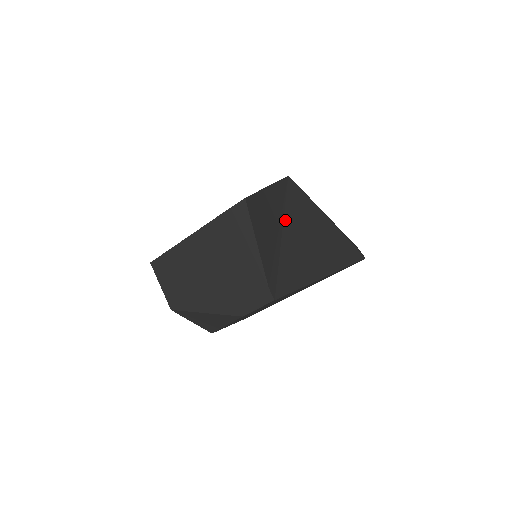
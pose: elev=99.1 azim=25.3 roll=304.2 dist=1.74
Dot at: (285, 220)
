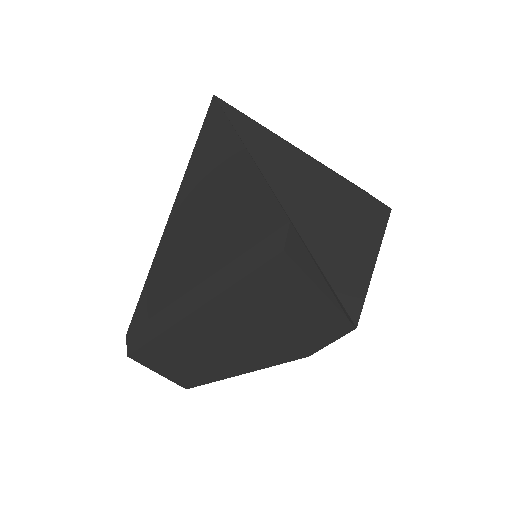
Dot at: (274, 189)
